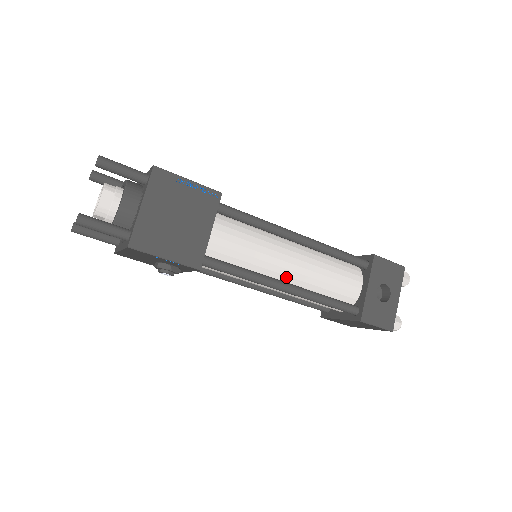
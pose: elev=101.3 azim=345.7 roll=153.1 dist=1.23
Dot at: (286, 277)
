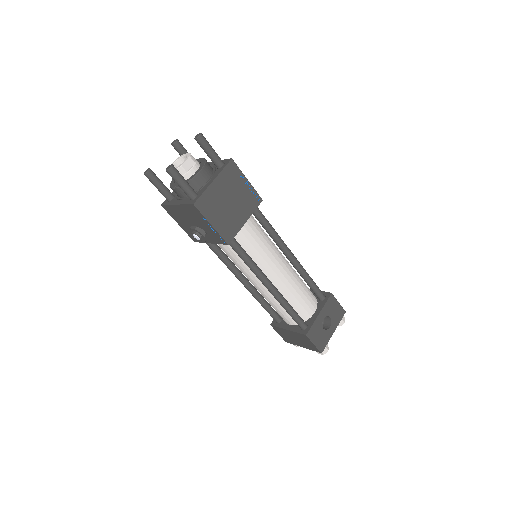
Dot at: (273, 280)
